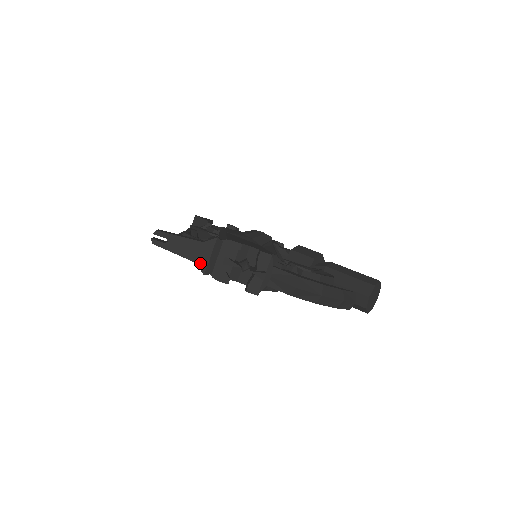
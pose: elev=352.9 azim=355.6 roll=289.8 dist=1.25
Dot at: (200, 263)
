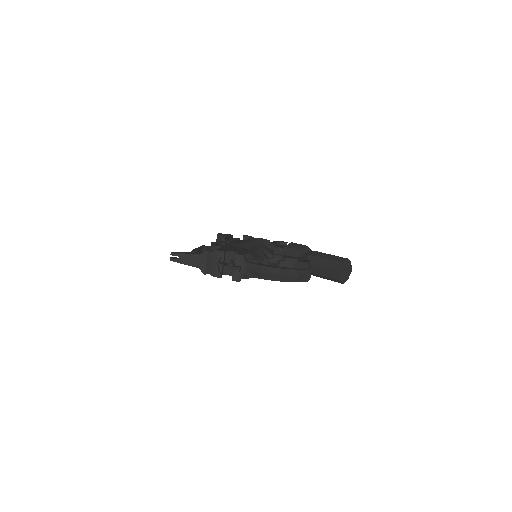
Dot at: (201, 268)
